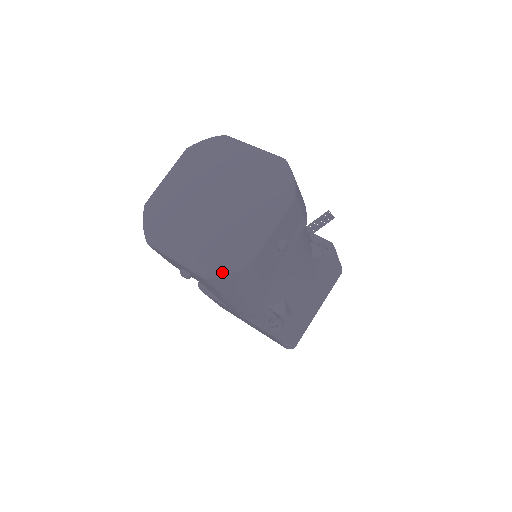
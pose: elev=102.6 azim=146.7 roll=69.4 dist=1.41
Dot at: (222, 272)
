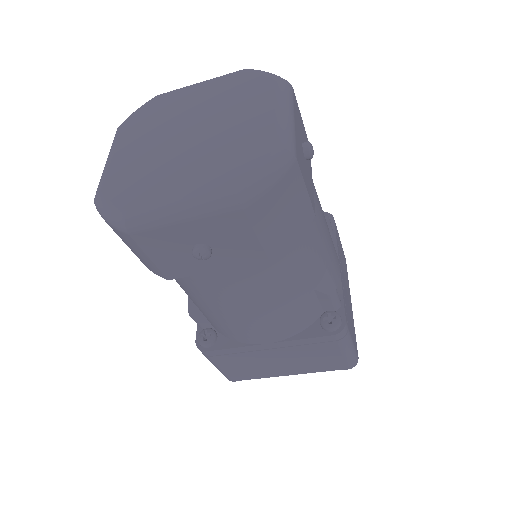
Dot at: (266, 181)
